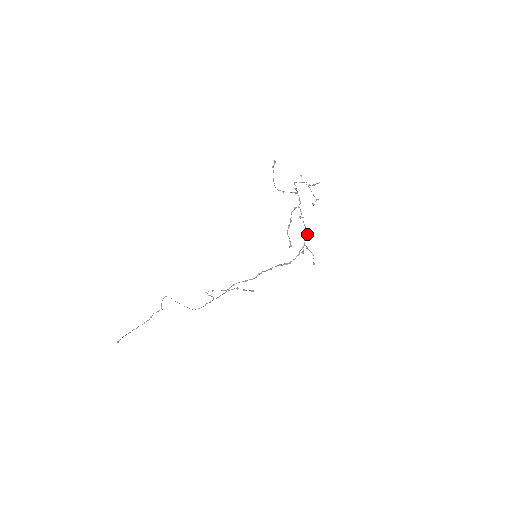
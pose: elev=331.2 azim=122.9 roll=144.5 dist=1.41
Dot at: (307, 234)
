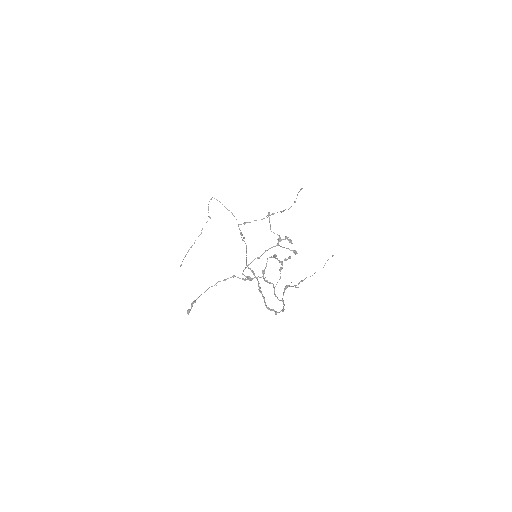
Dot at: (283, 304)
